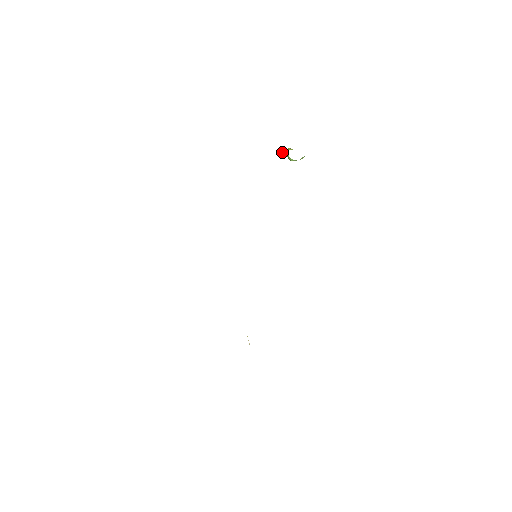
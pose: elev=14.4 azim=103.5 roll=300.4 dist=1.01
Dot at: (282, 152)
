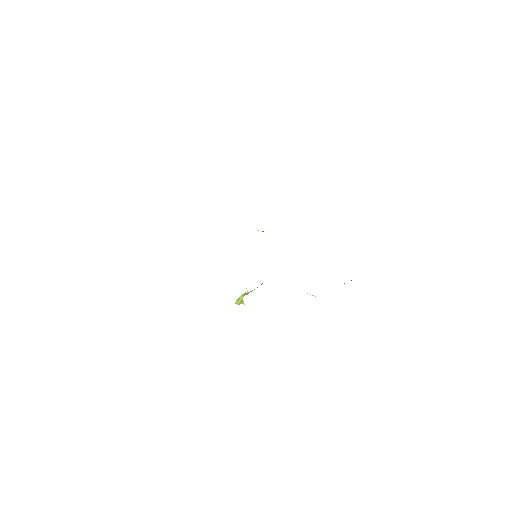
Dot at: (240, 299)
